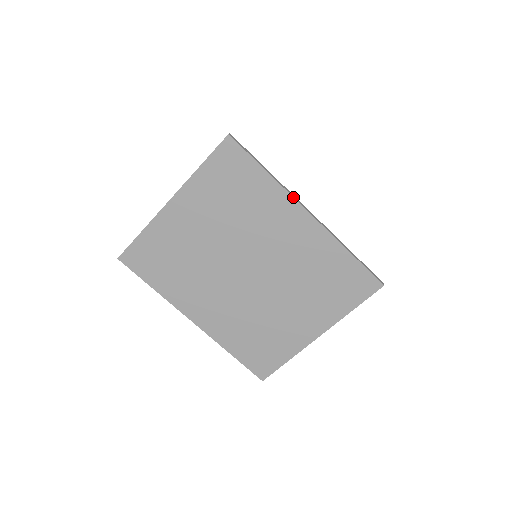
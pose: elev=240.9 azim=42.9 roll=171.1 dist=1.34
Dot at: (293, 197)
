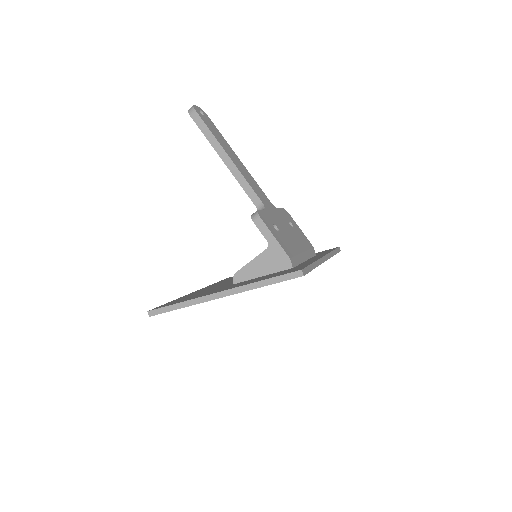
Dot at: occluded
